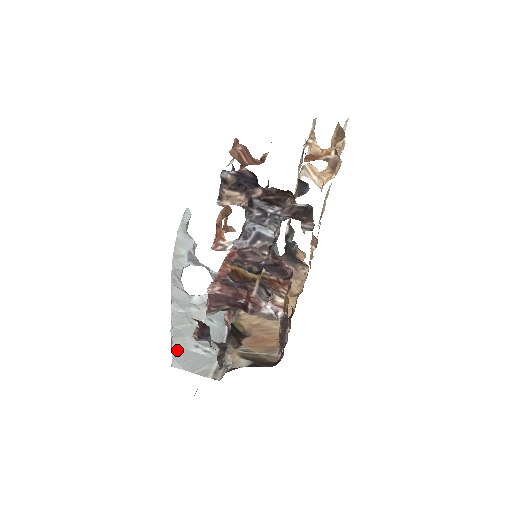
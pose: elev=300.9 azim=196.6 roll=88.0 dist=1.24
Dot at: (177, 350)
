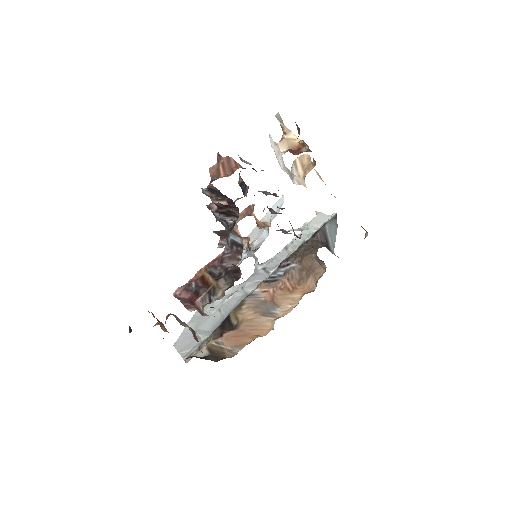
Dot at: (184, 333)
